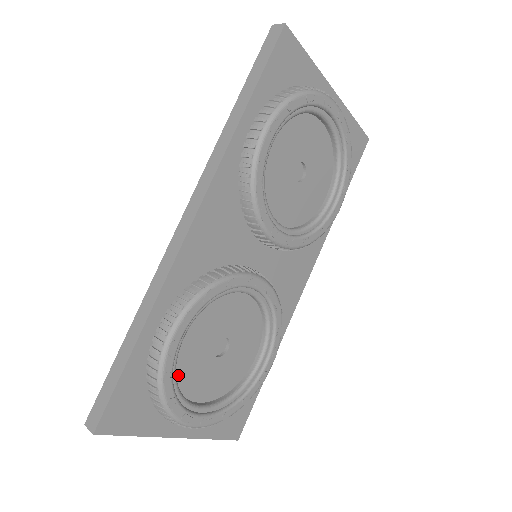
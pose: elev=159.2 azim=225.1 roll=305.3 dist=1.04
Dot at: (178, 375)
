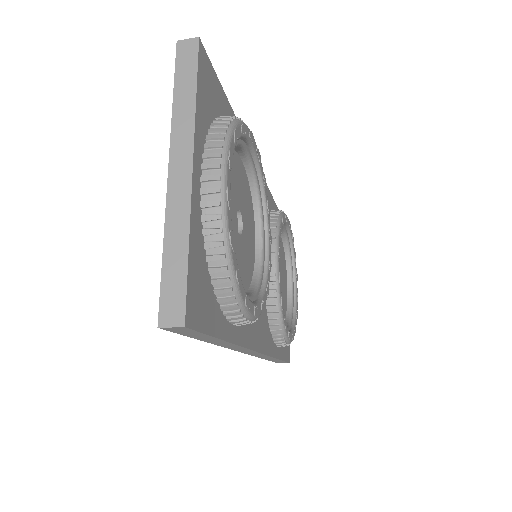
Dot at: occluded
